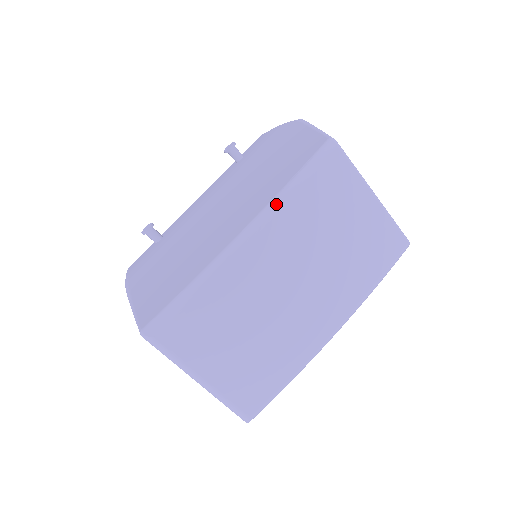
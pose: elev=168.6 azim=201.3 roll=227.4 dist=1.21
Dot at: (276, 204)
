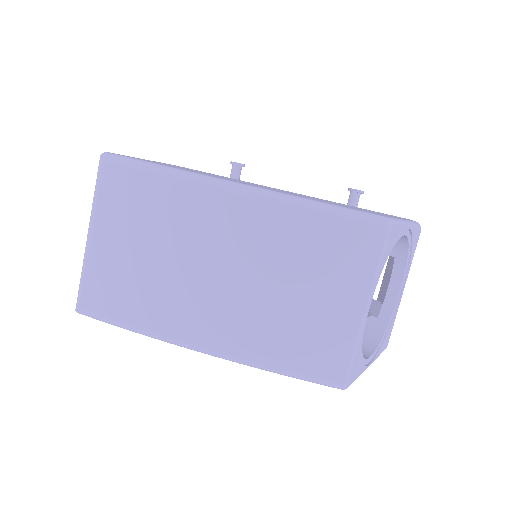
Dot at: (285, 198)
